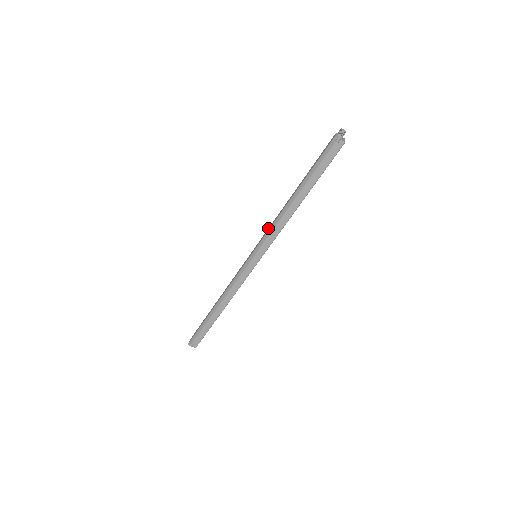
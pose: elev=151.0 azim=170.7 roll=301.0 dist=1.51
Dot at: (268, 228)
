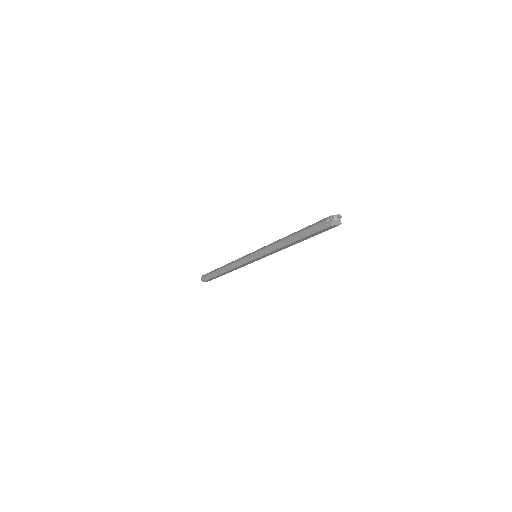
Dot at: occluded
